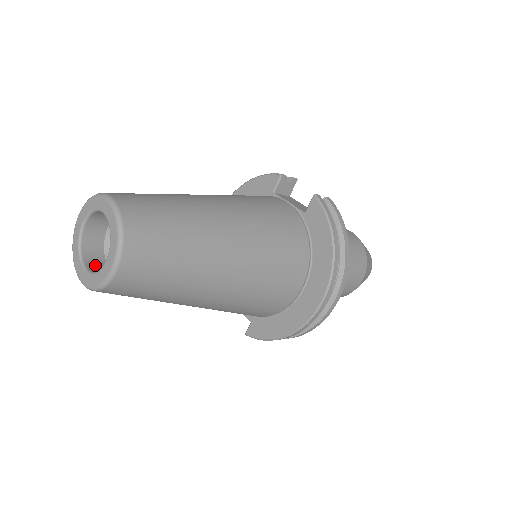
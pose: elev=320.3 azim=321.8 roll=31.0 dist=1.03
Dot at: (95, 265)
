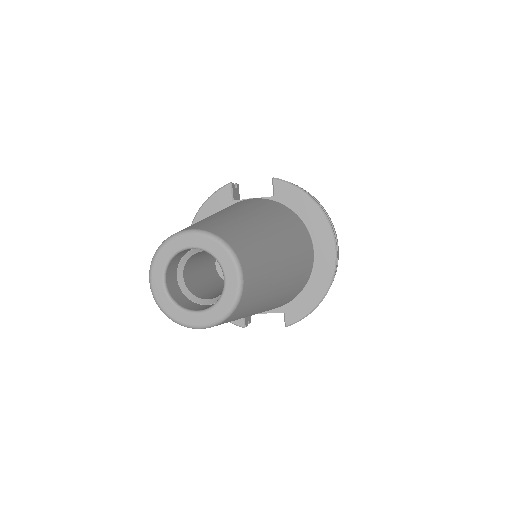
Dot at: (197, 308)
